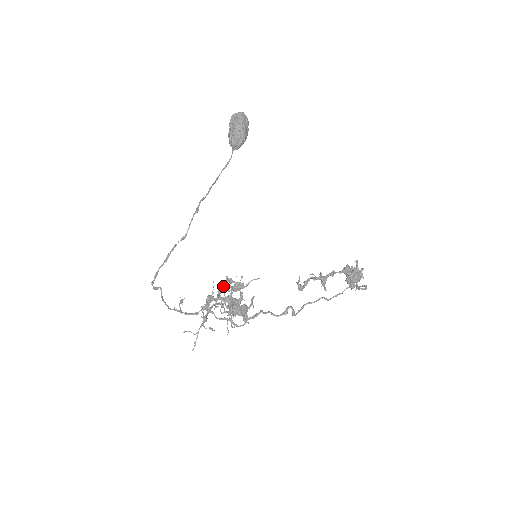
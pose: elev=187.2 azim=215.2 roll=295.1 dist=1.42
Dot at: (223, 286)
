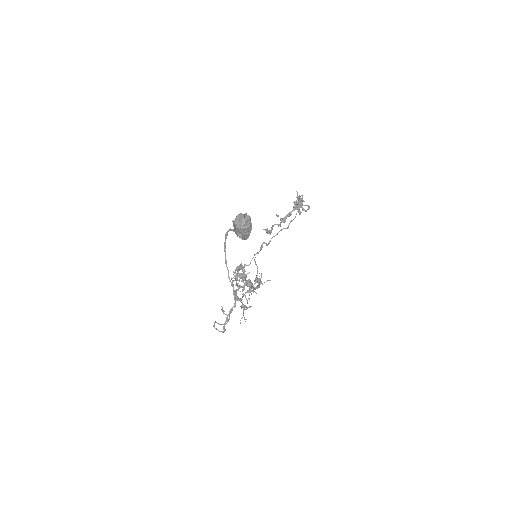
Dot at: occluded
